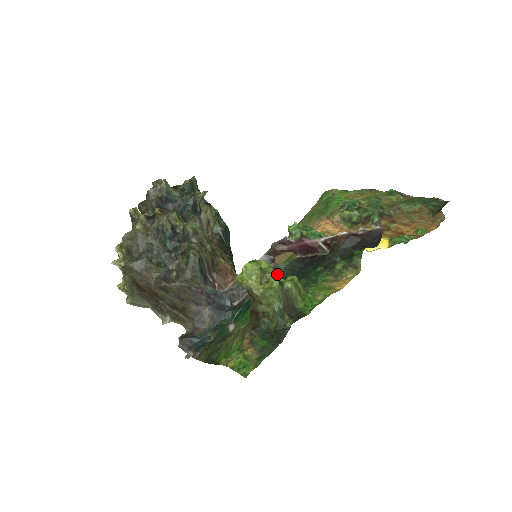
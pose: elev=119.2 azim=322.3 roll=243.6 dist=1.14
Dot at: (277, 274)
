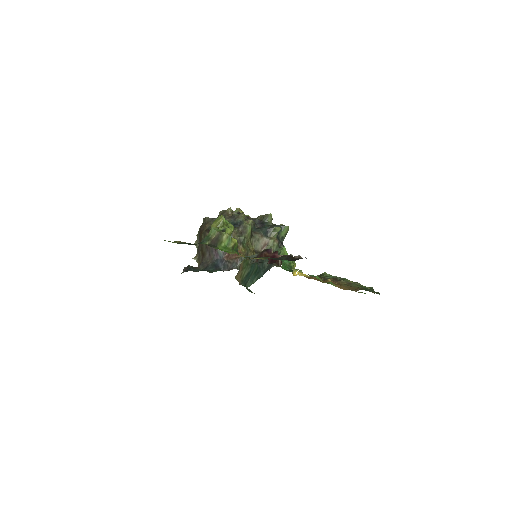
Dot at: occluded
